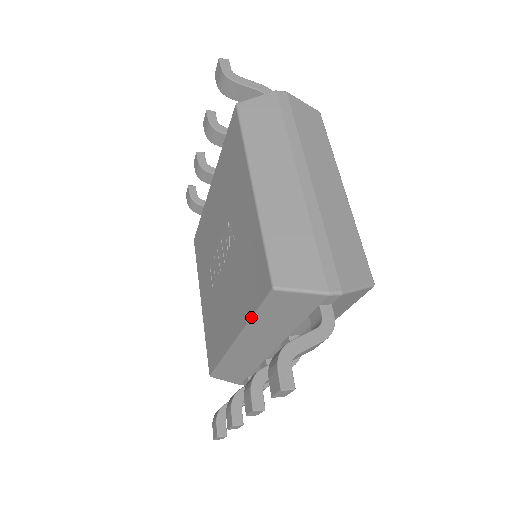
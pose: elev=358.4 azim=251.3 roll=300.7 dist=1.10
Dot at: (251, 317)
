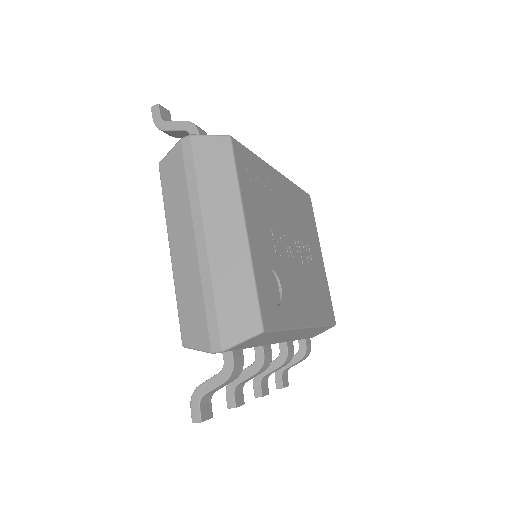
Dot at: occluded
